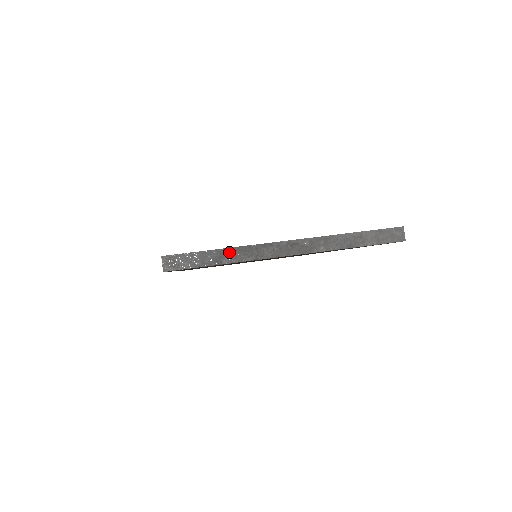
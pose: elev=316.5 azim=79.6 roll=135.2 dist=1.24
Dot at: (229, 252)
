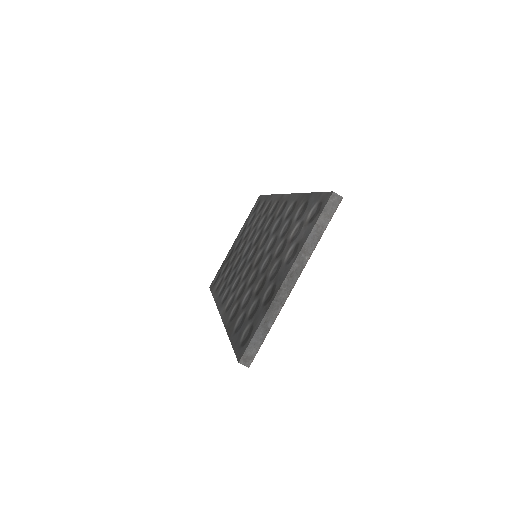
Dot at: (266, 320)
